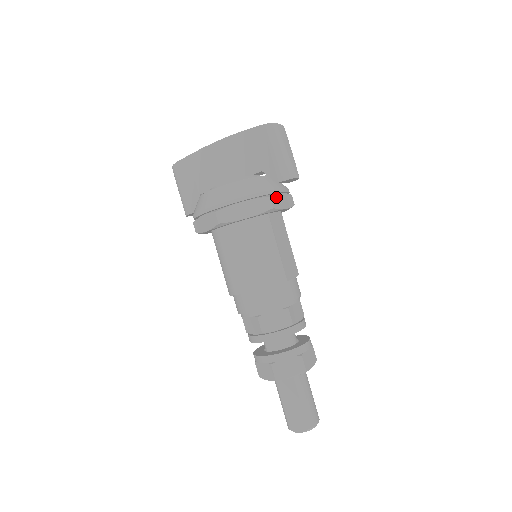
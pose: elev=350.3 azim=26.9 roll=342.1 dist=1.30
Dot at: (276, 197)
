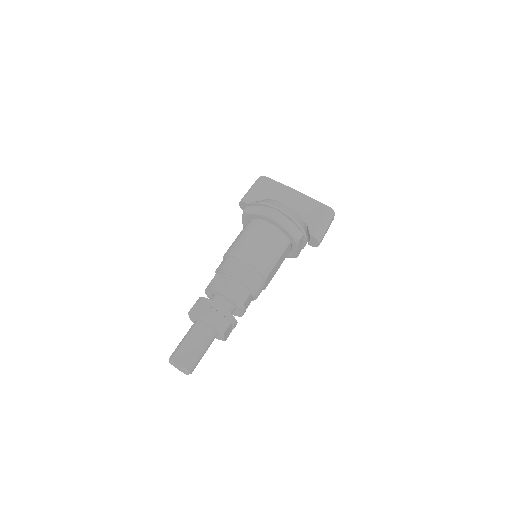
Dot at: (302, 240)
